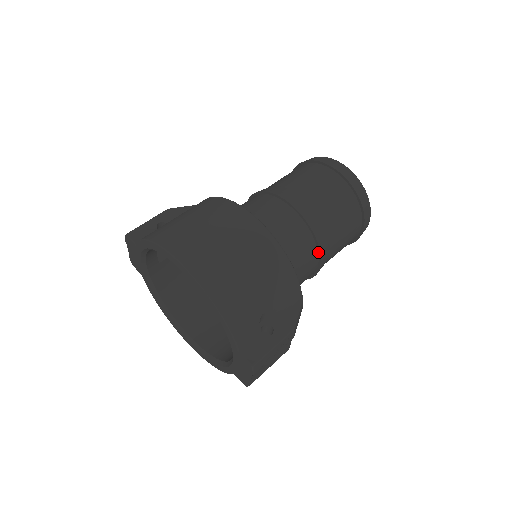
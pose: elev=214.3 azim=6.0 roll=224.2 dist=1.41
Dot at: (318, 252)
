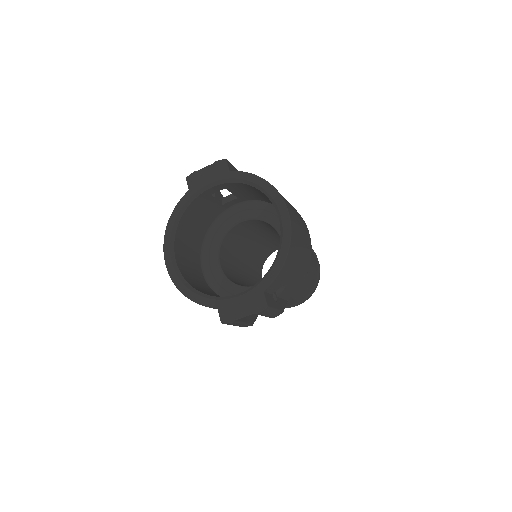
Dot at: occluded
